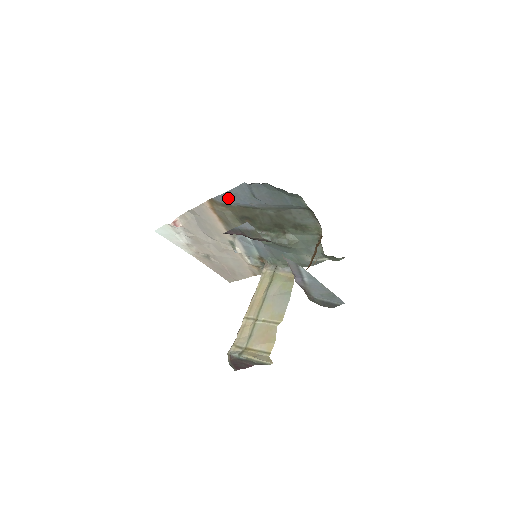
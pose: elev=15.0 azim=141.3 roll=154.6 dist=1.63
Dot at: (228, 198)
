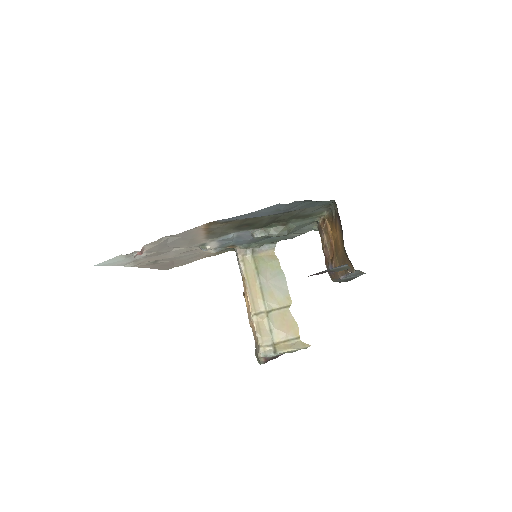
Dot at: (240, 217)
